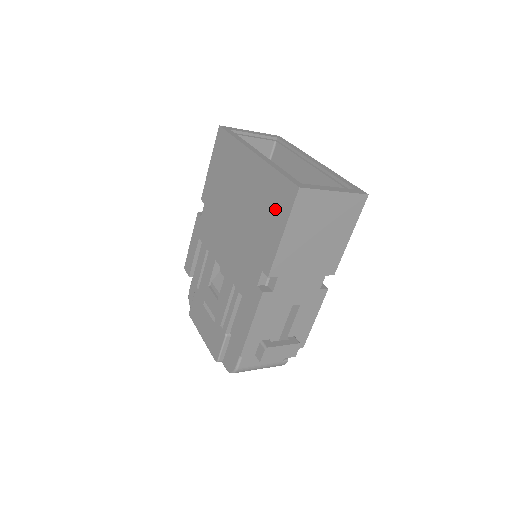
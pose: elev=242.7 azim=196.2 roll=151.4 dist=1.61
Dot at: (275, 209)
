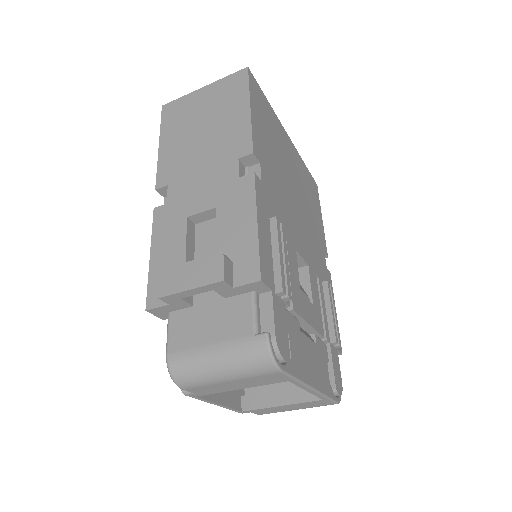
Dot at: occluded
